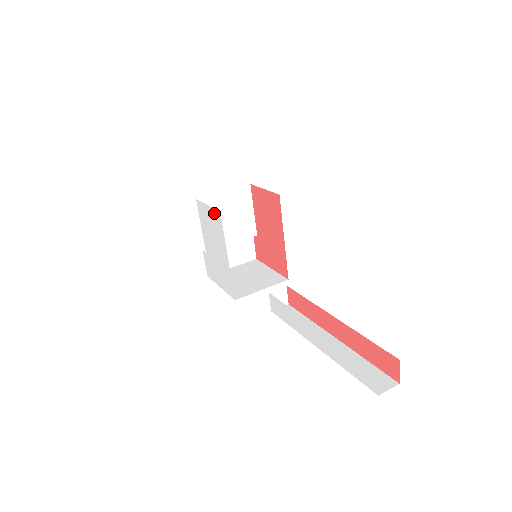
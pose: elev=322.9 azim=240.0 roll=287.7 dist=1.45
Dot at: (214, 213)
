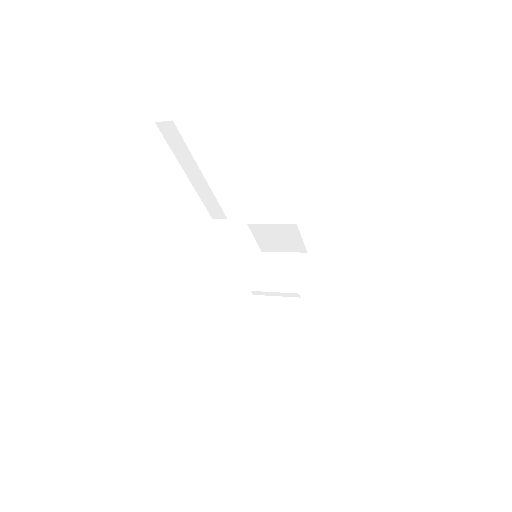
Dot at: occluded
